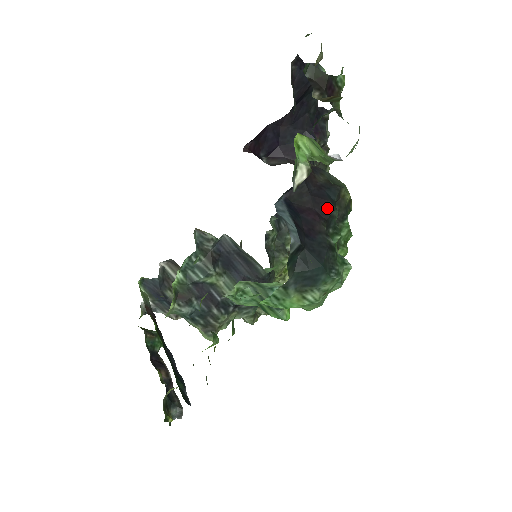
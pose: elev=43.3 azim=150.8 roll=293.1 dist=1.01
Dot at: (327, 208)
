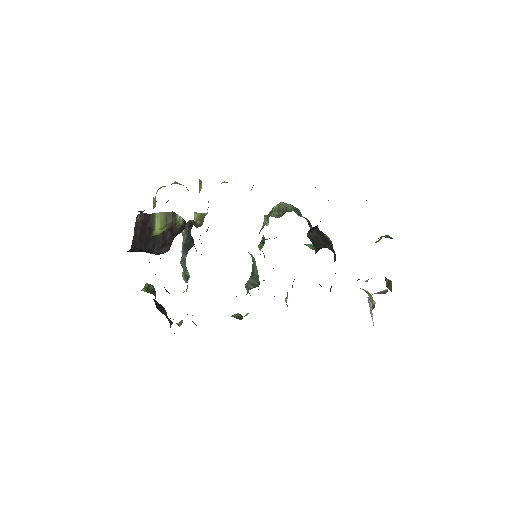
Dot at: occluded
